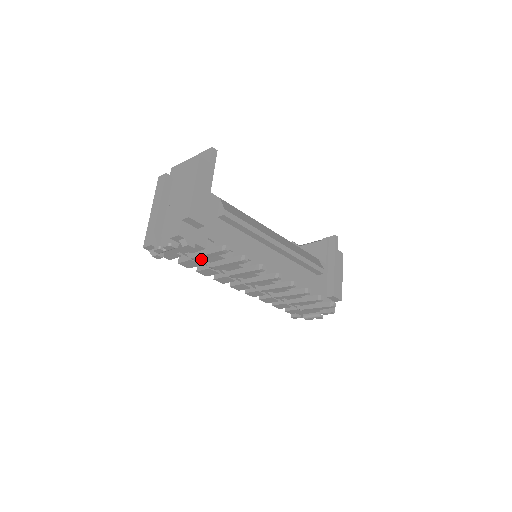
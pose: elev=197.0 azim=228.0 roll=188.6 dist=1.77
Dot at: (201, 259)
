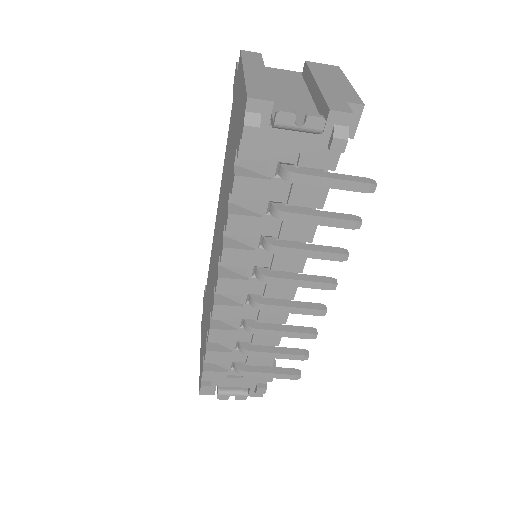
Dot at: (308, 184)
